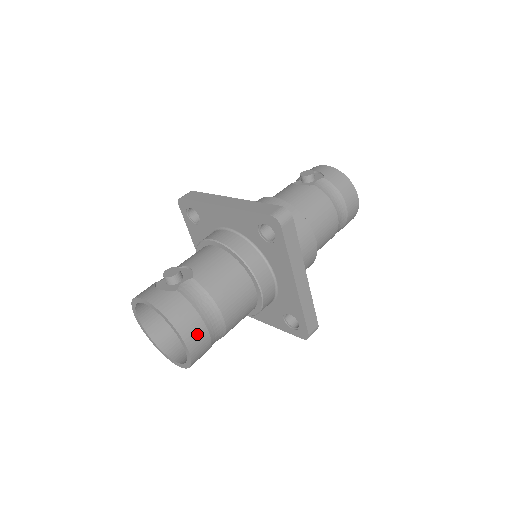
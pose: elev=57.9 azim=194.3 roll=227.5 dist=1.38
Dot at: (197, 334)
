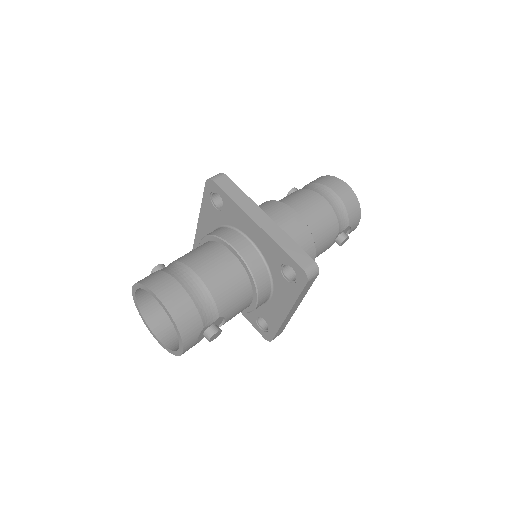
Dot at: (168, 288)
